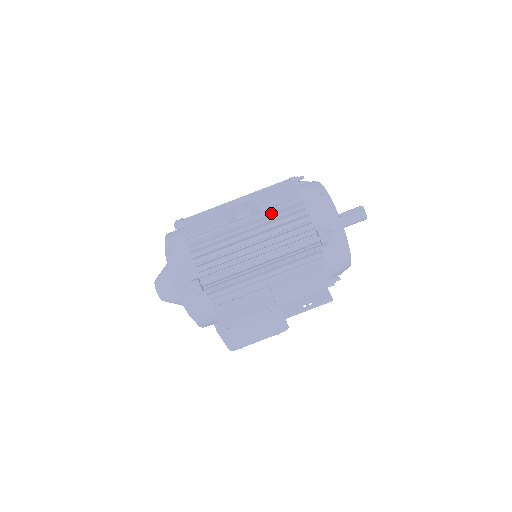
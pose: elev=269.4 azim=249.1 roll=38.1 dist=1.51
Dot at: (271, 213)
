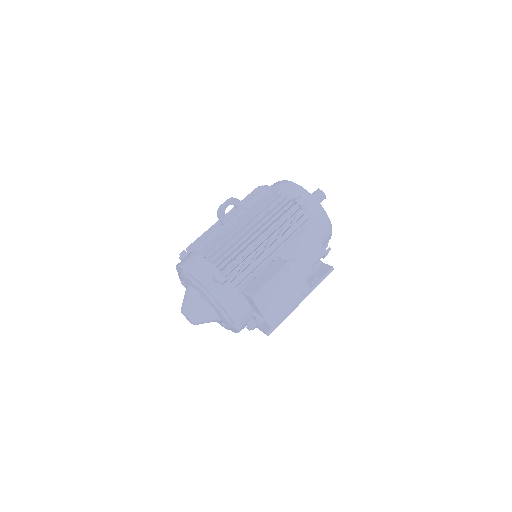
Dot at: (253, 204)
